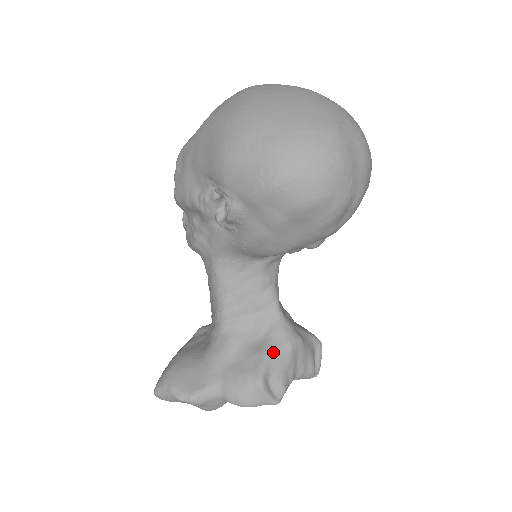
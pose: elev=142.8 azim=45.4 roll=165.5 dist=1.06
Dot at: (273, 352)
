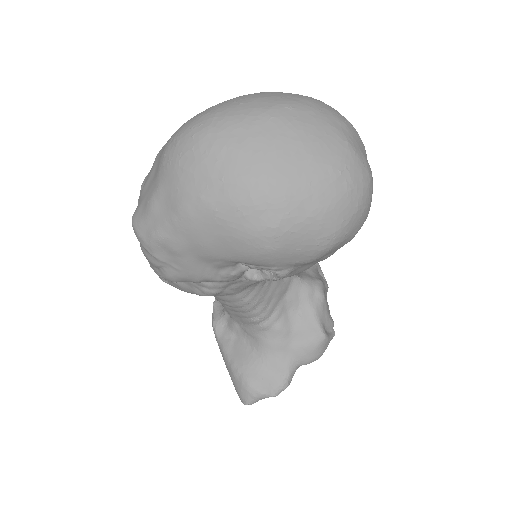
Dot at: (317, 311)
